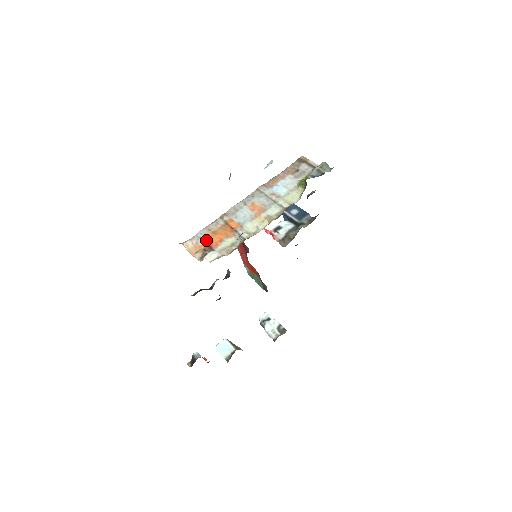
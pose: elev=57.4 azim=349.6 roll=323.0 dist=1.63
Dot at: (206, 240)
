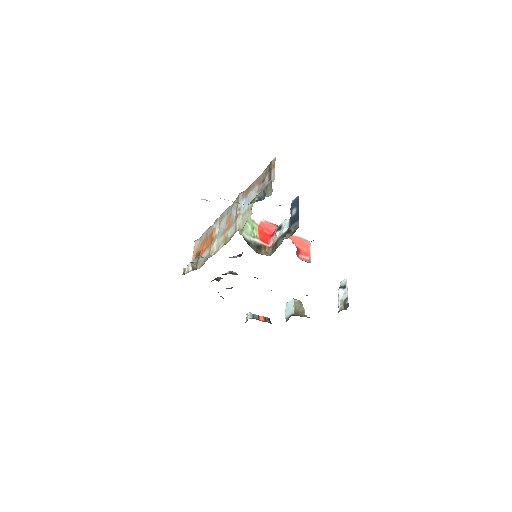
Dot at: (202, 244)
